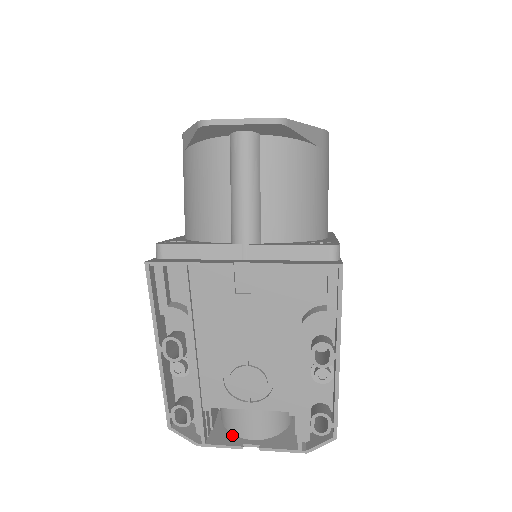
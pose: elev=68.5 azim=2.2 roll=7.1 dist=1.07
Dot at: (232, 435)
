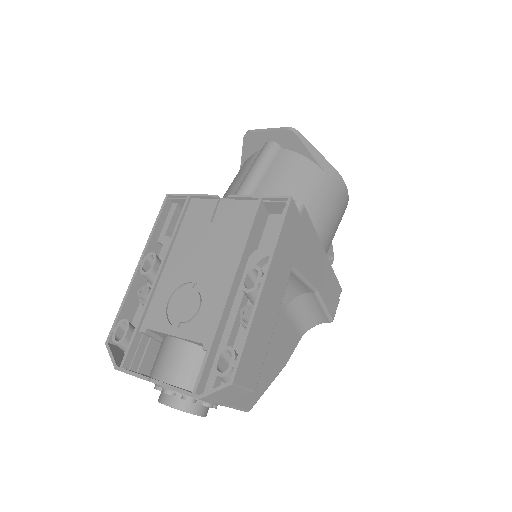
Dot at: (149, 376)
